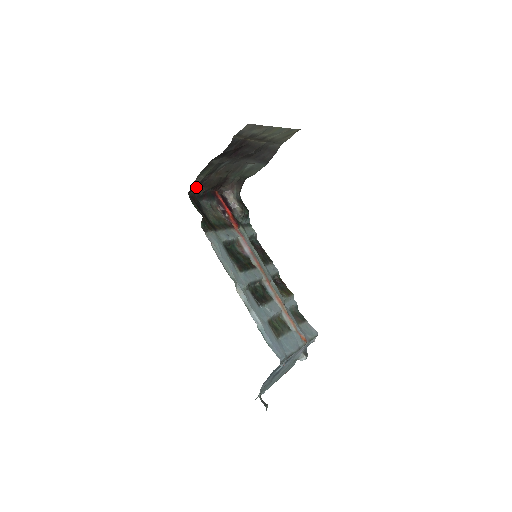
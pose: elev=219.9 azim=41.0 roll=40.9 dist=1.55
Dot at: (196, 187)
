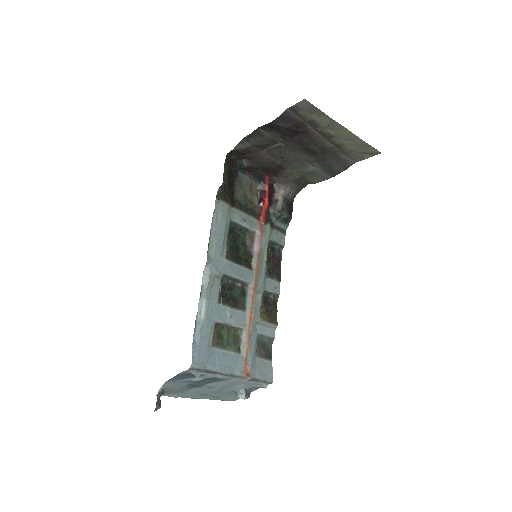
Dot at: (241, 154)
